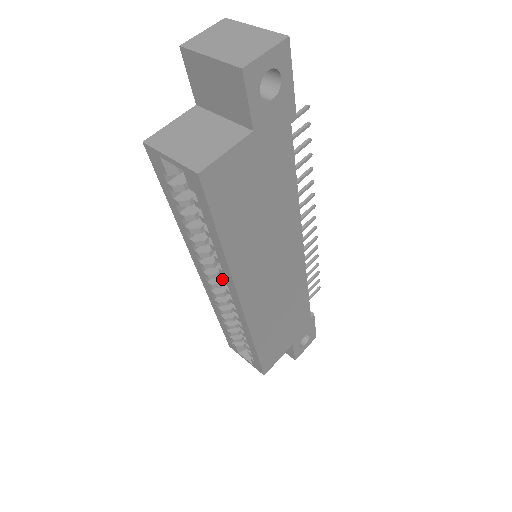
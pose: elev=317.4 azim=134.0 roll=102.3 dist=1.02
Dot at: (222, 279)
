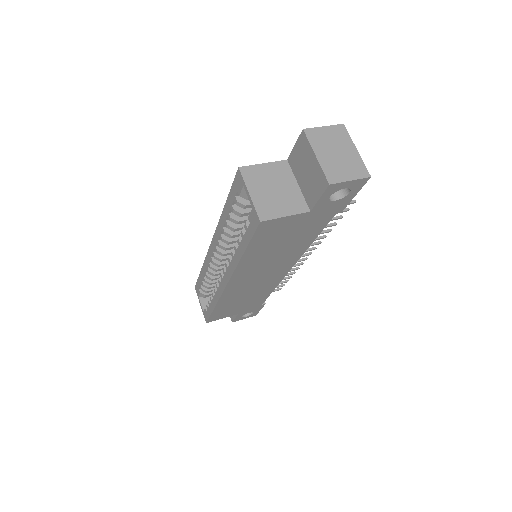
Dot at: (226, 264)
